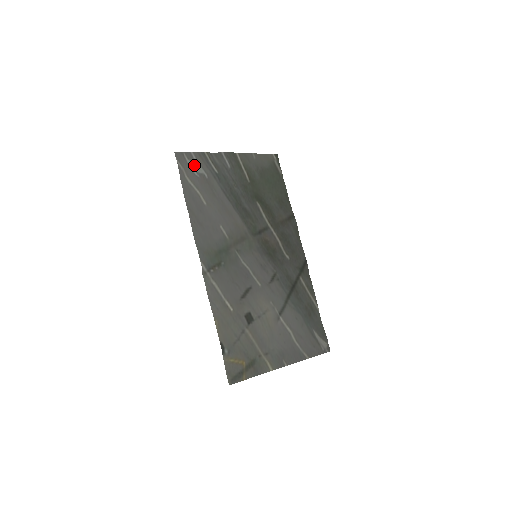
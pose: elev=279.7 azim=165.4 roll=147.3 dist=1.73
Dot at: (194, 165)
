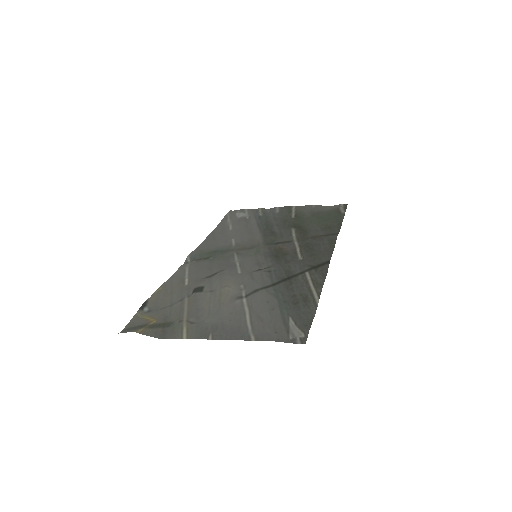
Dot at: (241, 214)
